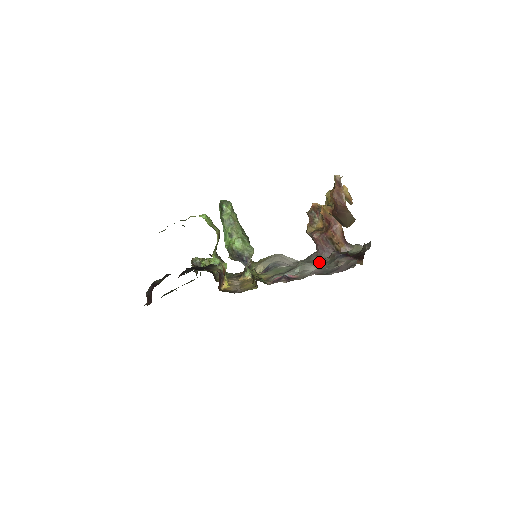
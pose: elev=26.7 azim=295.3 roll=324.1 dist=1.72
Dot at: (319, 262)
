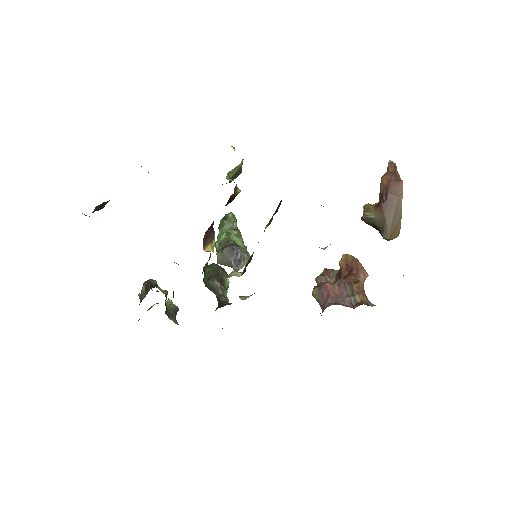
Dot at: occluded
